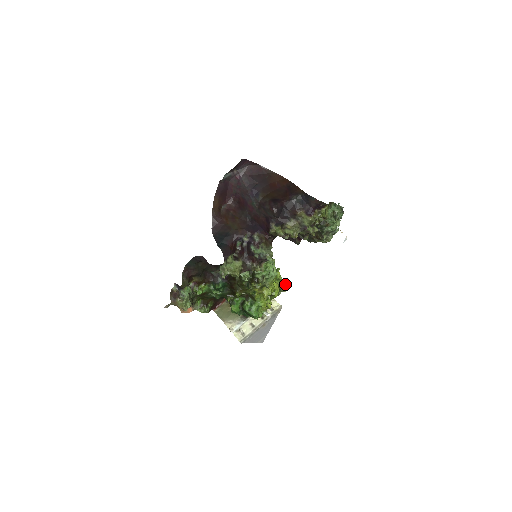
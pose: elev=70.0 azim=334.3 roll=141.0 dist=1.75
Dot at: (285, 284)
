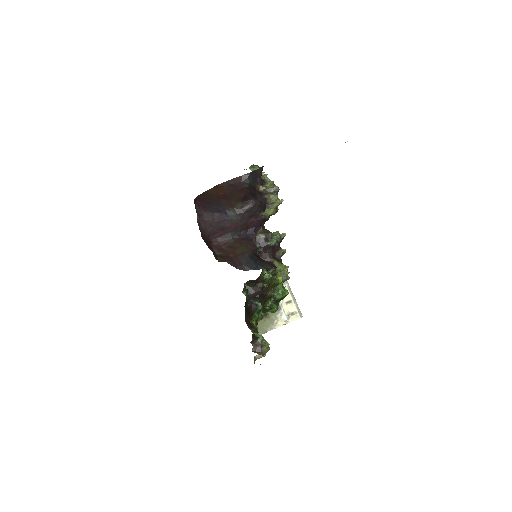
Dot at: occluded
